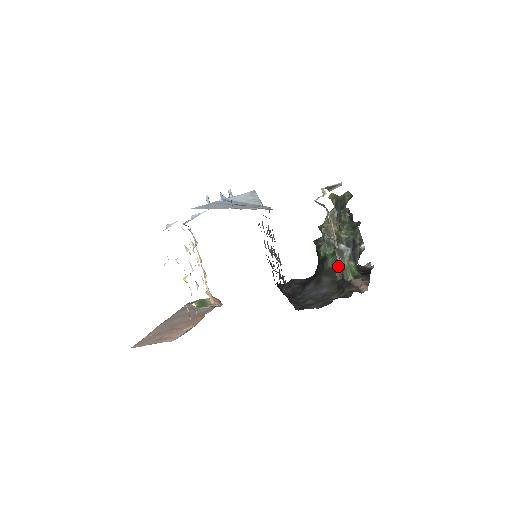
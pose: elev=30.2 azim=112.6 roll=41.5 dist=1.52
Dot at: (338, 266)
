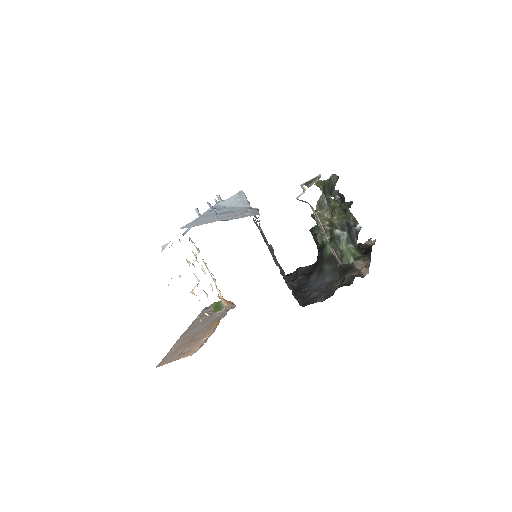
Dot at: (337, 252)
